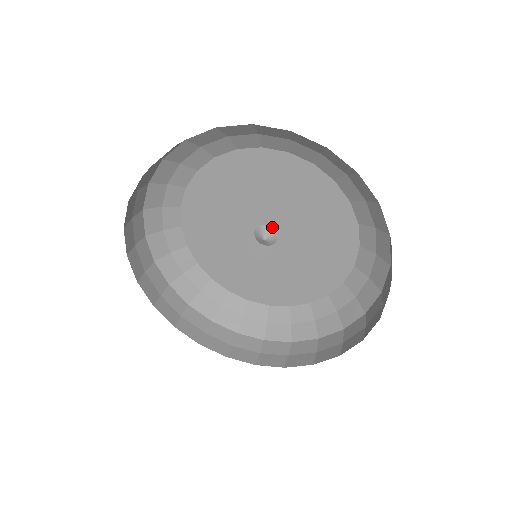
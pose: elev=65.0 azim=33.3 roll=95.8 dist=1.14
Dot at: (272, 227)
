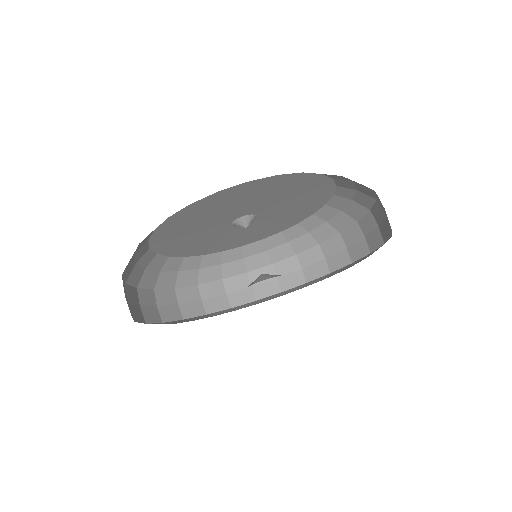
Dot at: (255, 215)
